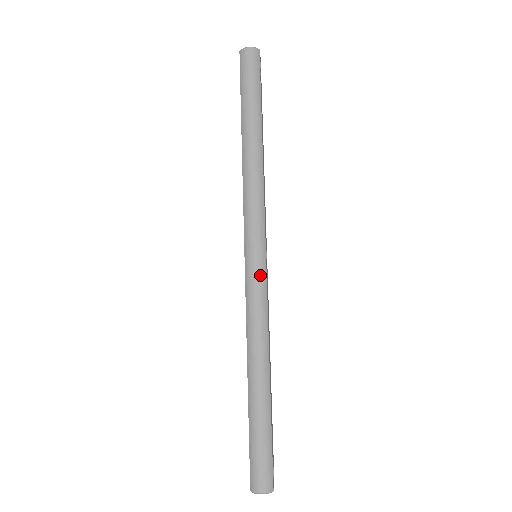
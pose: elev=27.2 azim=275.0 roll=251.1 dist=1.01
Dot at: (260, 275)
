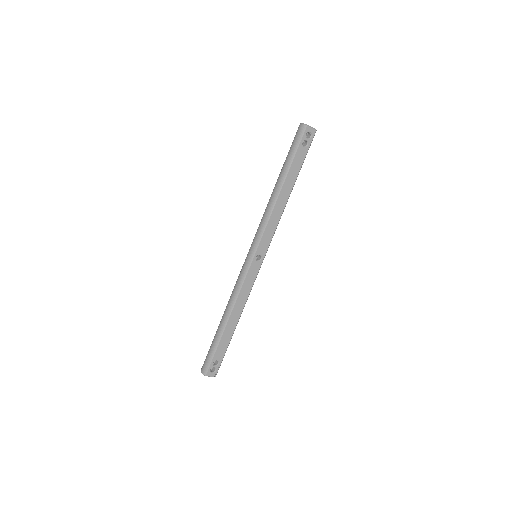
Dot at: (246, 267)
